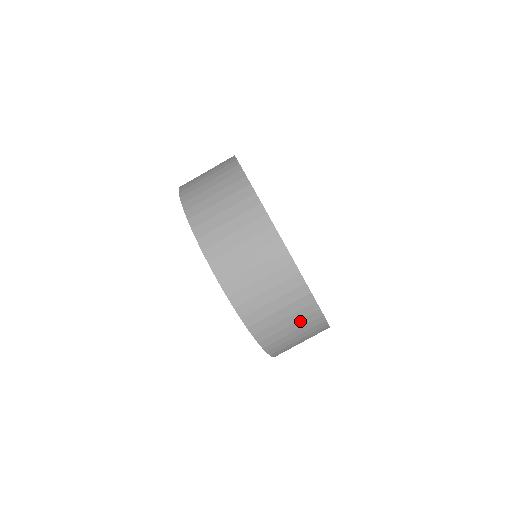
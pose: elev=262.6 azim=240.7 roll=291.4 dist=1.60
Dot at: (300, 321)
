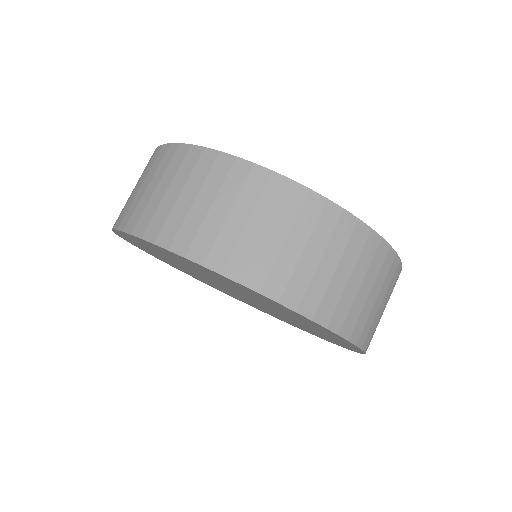
Dot at: (389, 293)
